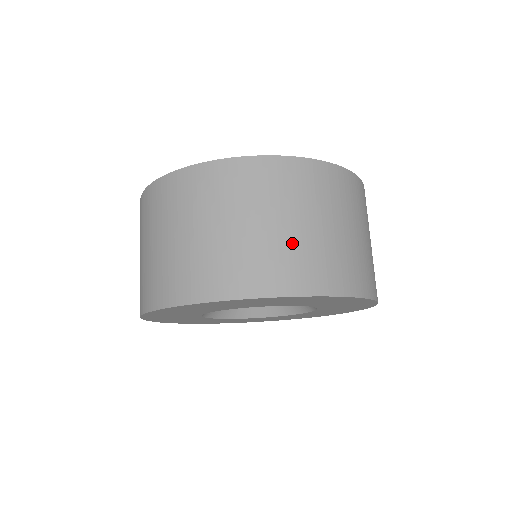
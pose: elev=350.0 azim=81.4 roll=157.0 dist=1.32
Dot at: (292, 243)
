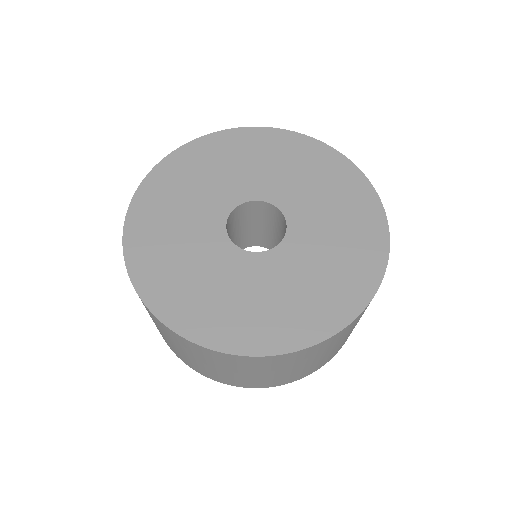
Dot at: (278, 377)
